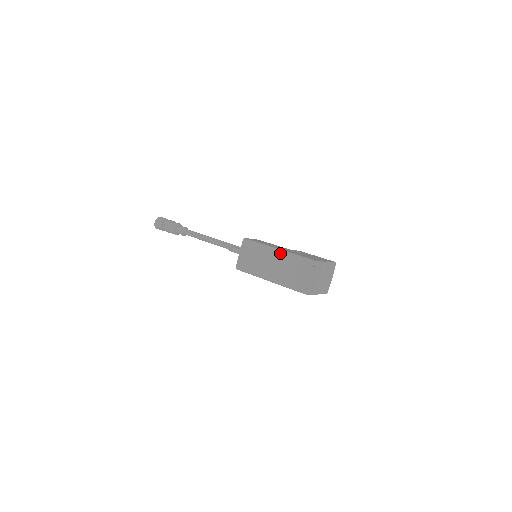
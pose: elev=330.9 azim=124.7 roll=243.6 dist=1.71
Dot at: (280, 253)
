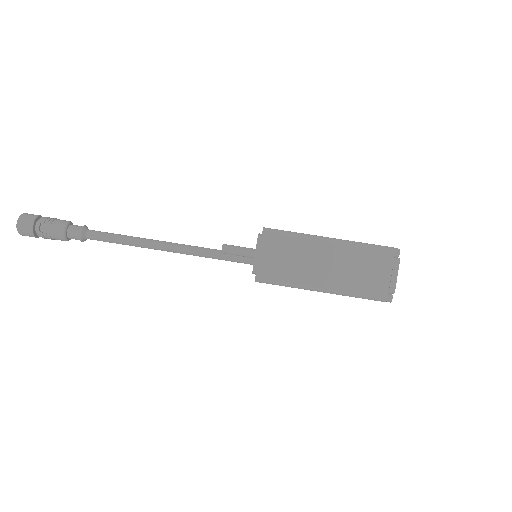
Dot at: (337, 244)
